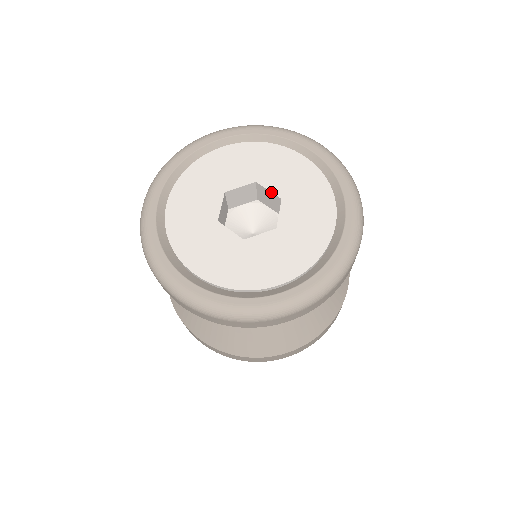
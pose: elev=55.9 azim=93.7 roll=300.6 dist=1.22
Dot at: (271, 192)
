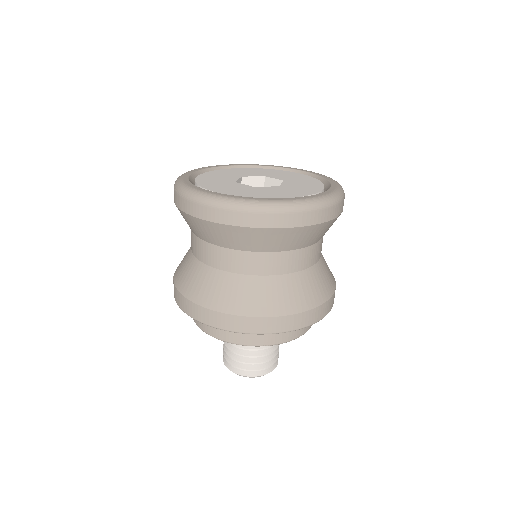
Dot at: (276, 179)
